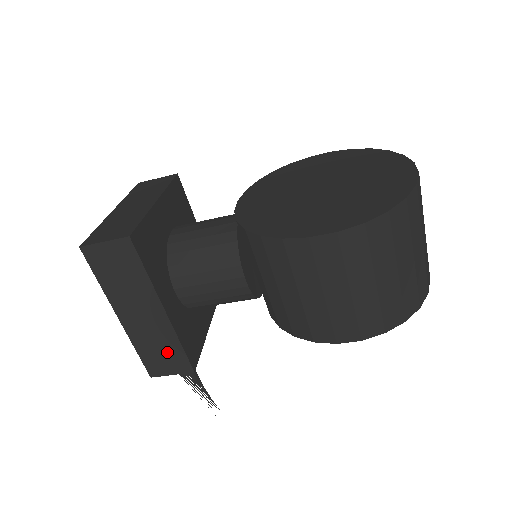
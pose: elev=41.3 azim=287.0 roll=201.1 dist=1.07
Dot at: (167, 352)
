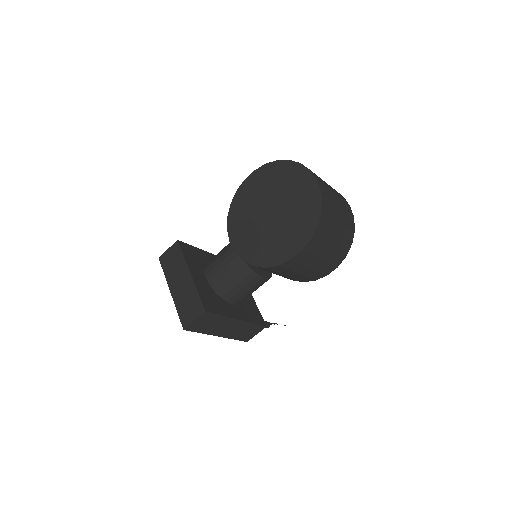
Dot at: (249, 330)
